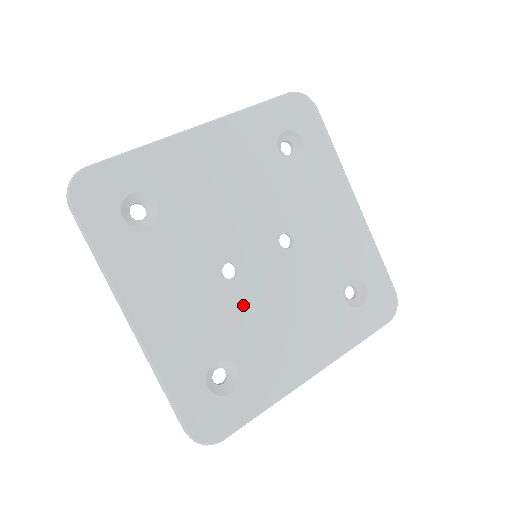
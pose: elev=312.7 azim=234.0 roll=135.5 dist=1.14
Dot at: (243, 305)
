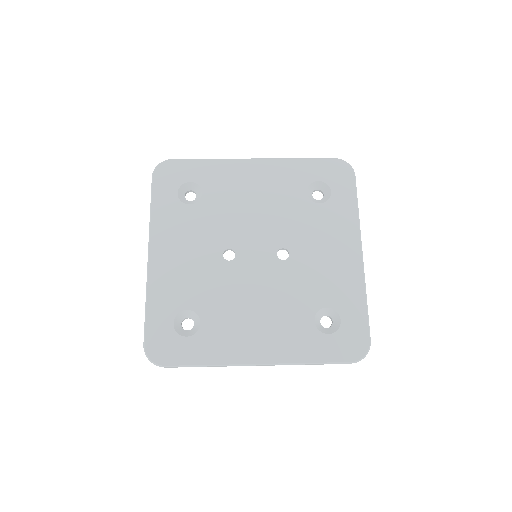
Dot at: (227, 282)
